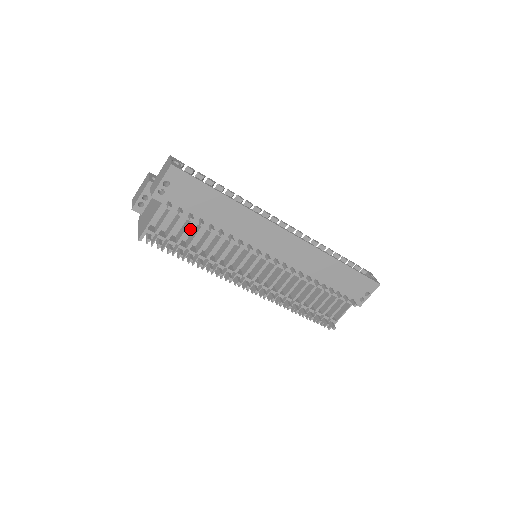
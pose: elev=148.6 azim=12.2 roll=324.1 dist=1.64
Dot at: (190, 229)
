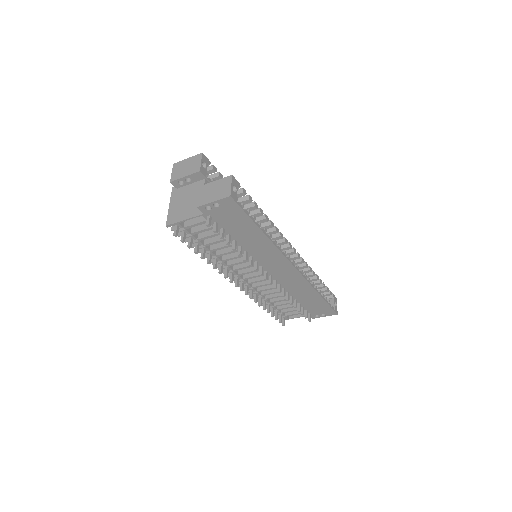
Dot at: occluded
